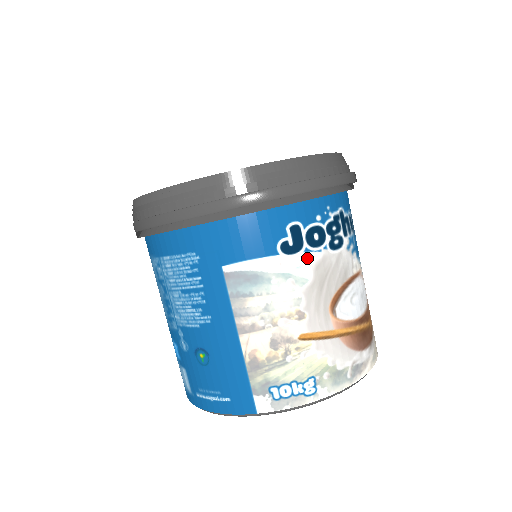
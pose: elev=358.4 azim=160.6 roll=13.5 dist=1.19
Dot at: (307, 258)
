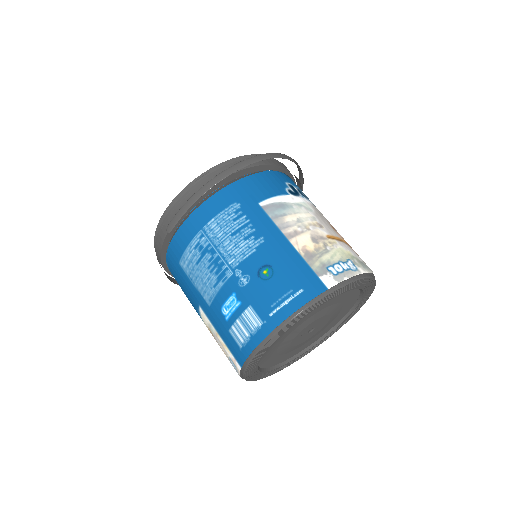
Dot at: (305, 200)
